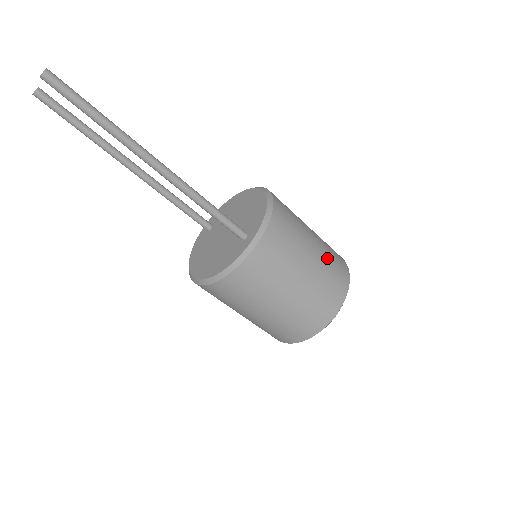
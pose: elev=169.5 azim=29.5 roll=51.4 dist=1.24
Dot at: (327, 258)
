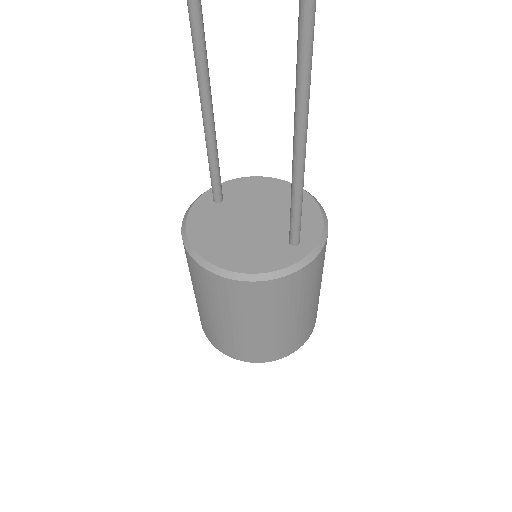
Dot at: occluded
